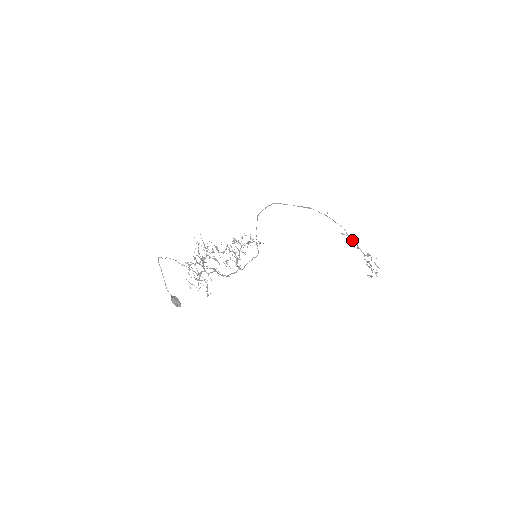
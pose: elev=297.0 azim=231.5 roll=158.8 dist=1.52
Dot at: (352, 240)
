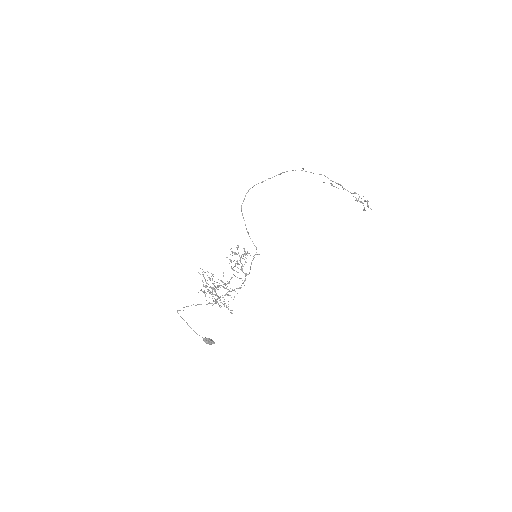
Dot at: occluded
